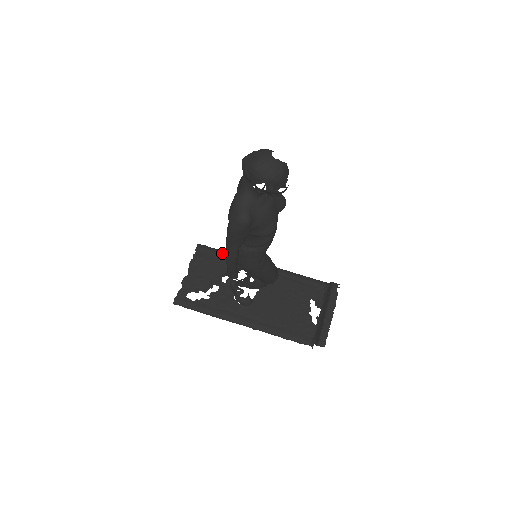
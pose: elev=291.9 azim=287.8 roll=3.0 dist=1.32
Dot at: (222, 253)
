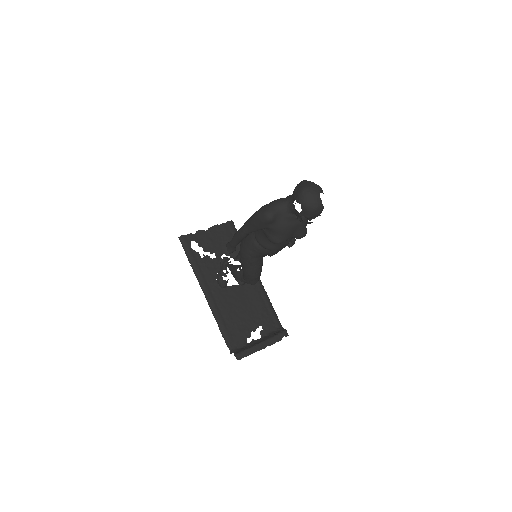
Dot at: occluded
